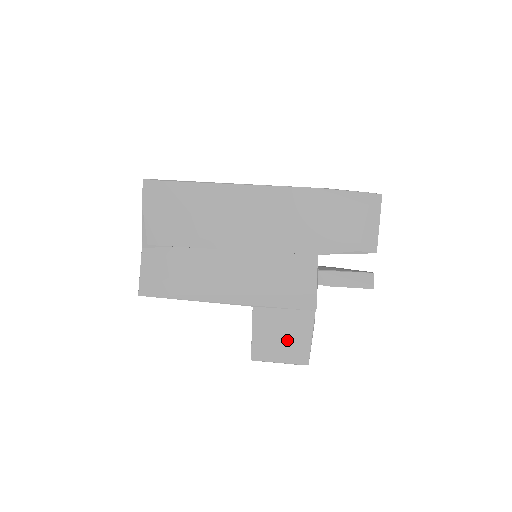
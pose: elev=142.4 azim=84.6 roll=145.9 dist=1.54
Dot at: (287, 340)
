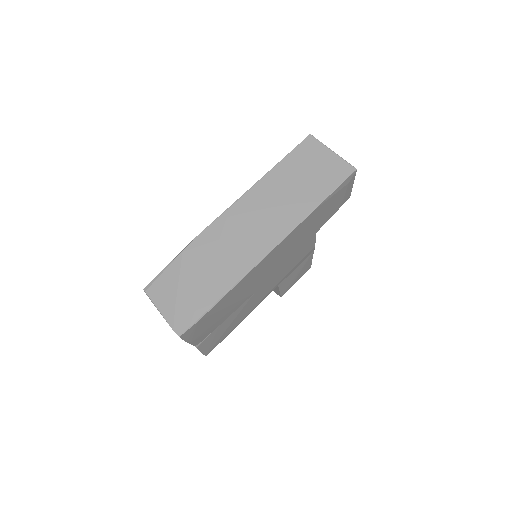
Dot at: (299, 273)
